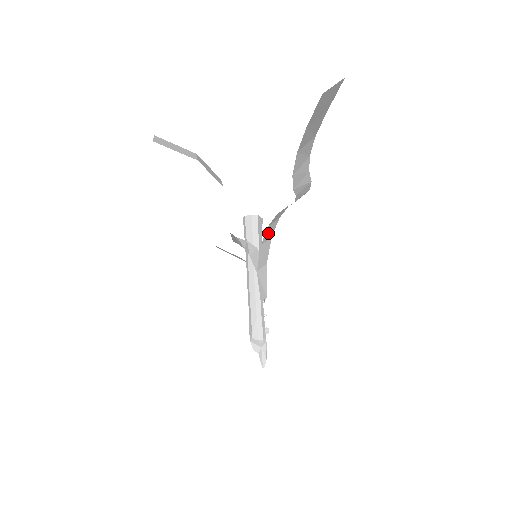
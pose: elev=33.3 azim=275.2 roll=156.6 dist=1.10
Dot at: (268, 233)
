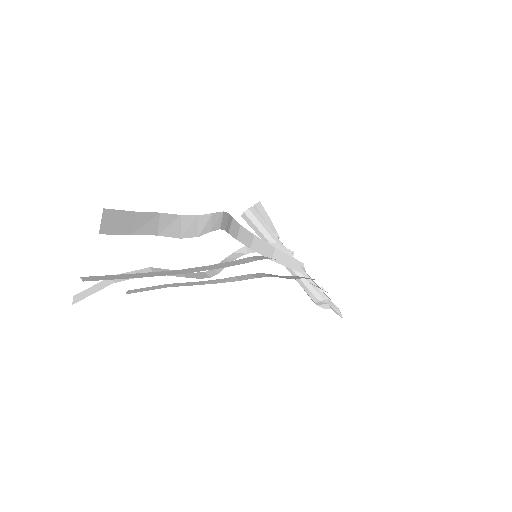
Dot at: (245, 239)
